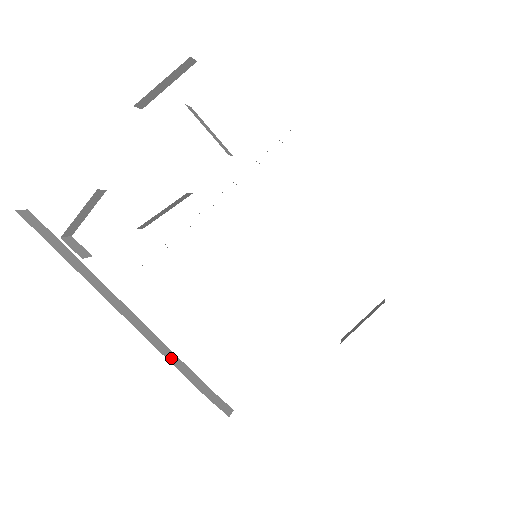
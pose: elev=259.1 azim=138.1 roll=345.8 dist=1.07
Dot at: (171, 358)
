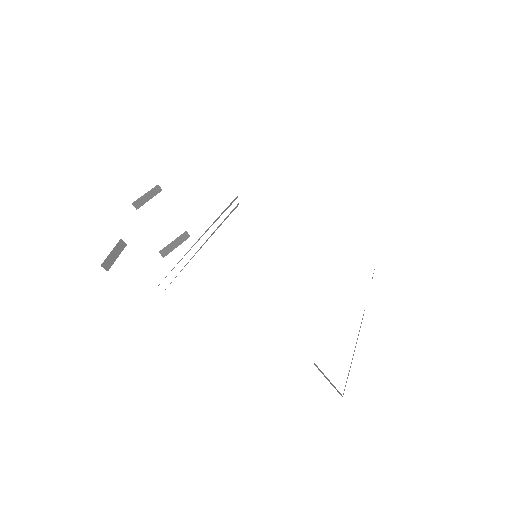
Dot at: occluded
